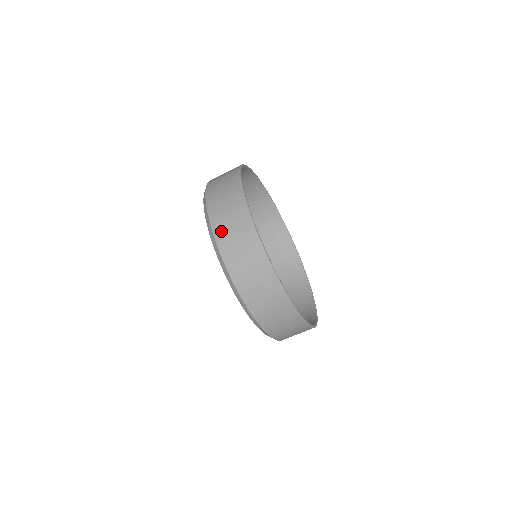
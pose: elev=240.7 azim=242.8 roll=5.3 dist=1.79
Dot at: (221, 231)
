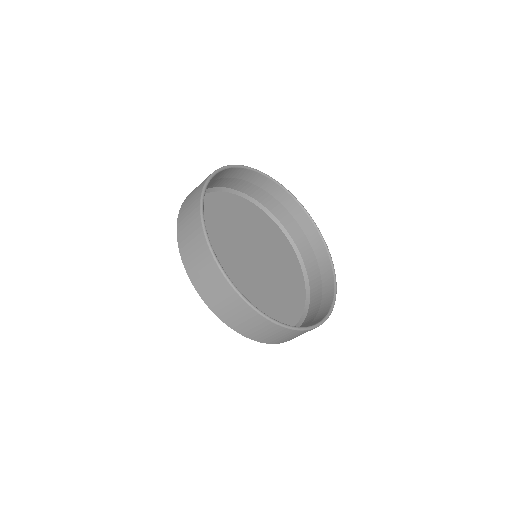
Dot at: (209, 299)
